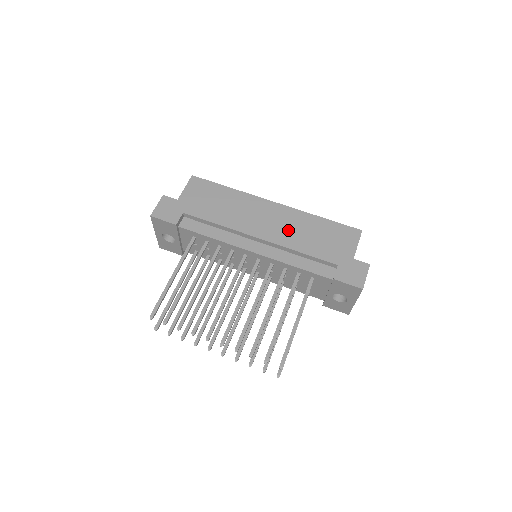
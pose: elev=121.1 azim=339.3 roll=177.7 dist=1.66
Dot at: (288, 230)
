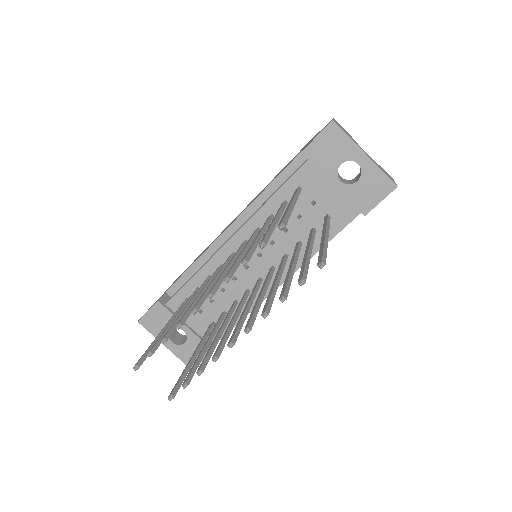
Dot at: occluded
